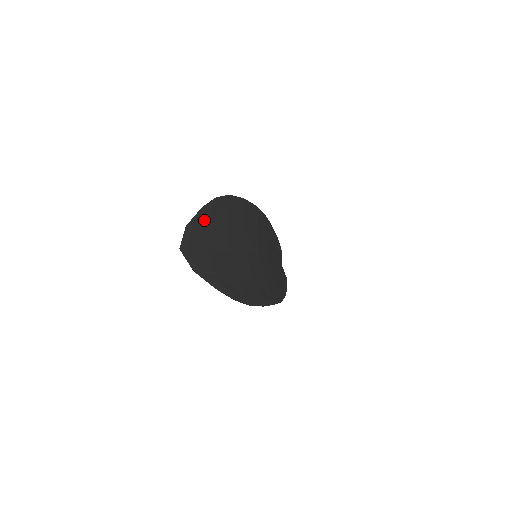
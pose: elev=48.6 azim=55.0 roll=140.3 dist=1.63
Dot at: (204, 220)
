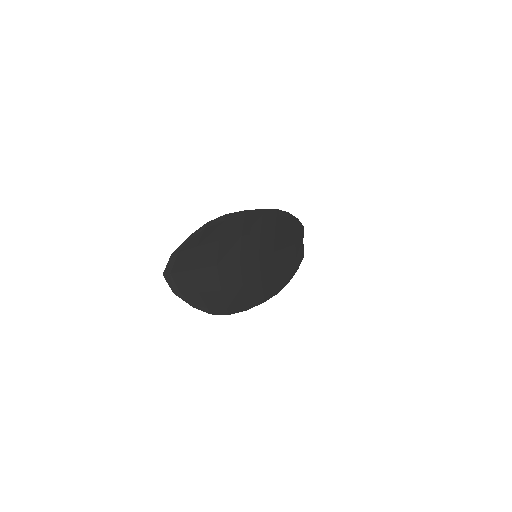
Dot at: (192, 245)
